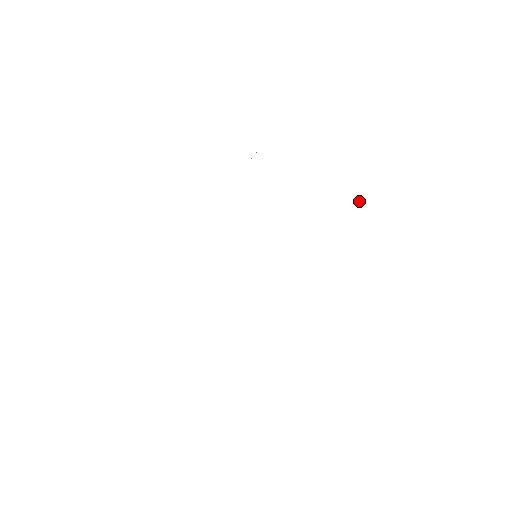
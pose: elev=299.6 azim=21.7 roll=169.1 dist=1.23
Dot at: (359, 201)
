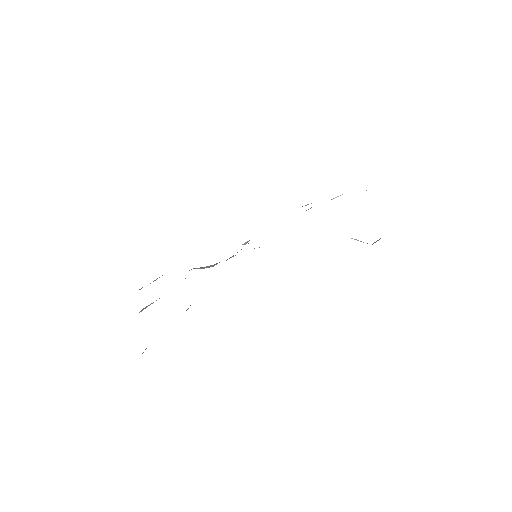
Dot at: occluded
